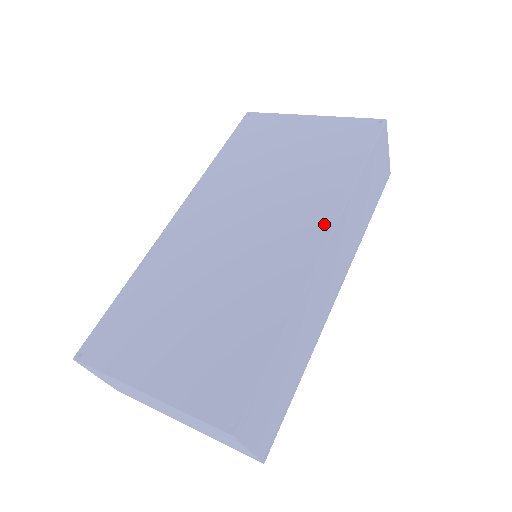
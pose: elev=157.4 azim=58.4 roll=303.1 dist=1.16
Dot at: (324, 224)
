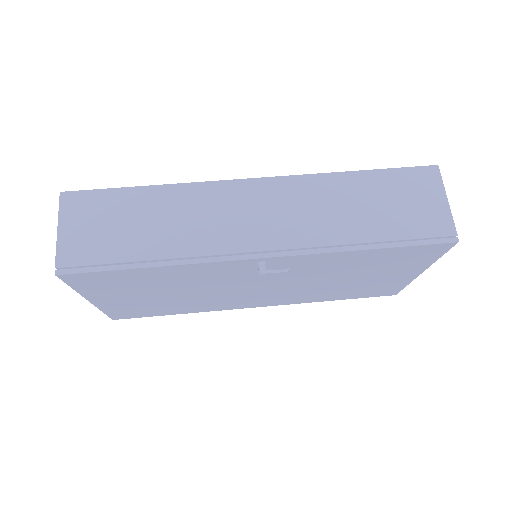
Dot at: occluded
